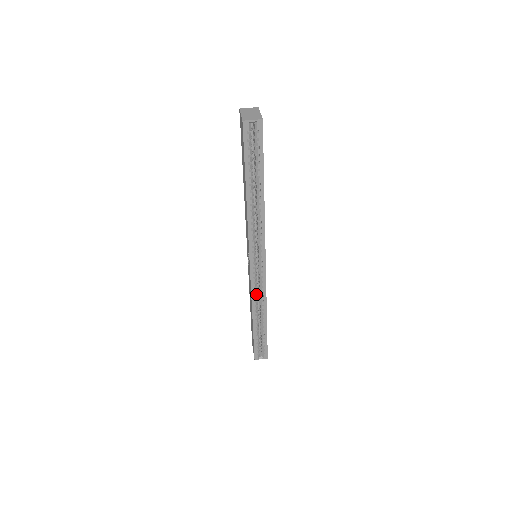
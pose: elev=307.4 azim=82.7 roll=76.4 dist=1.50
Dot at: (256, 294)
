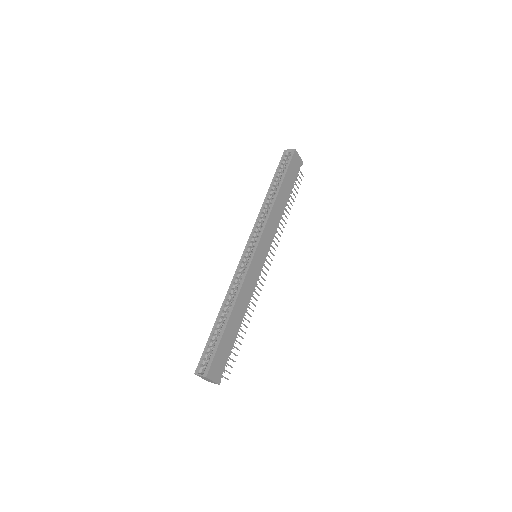
Dot at: (236, 281)
